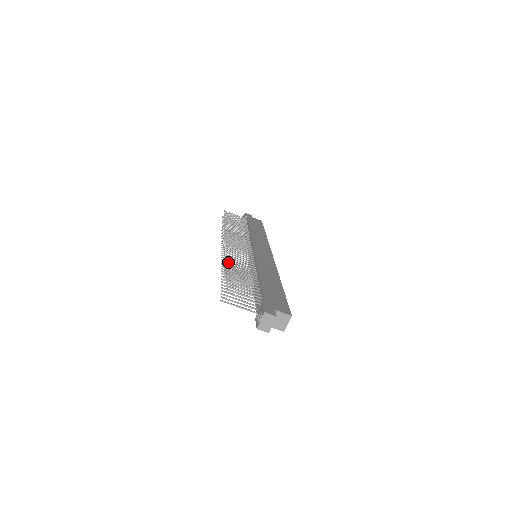
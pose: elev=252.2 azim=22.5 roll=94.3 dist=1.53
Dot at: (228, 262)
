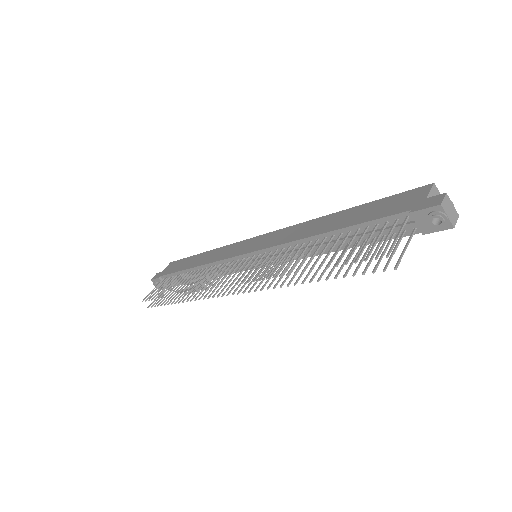
Dot at: (290, 271)
